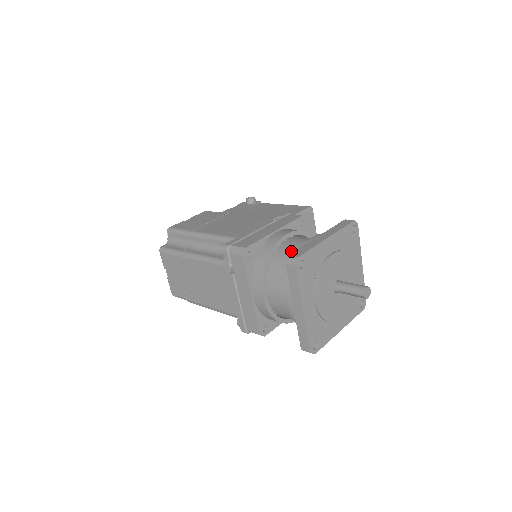
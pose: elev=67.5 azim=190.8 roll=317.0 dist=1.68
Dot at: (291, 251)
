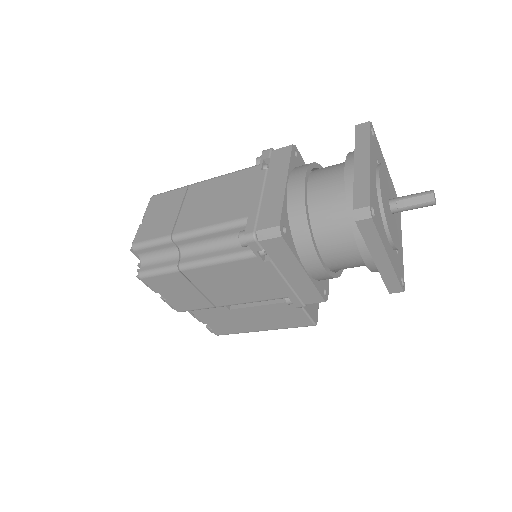
Dot at: occluded
